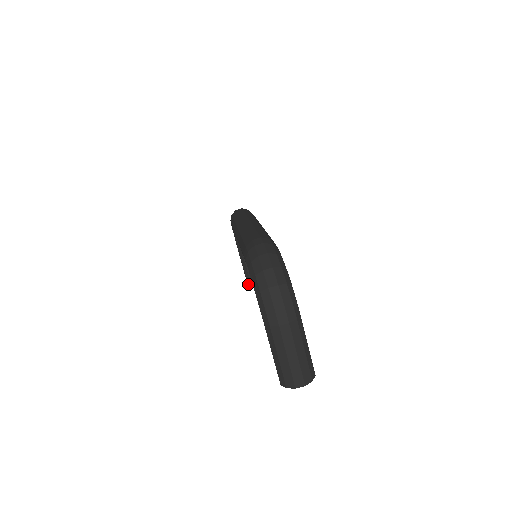
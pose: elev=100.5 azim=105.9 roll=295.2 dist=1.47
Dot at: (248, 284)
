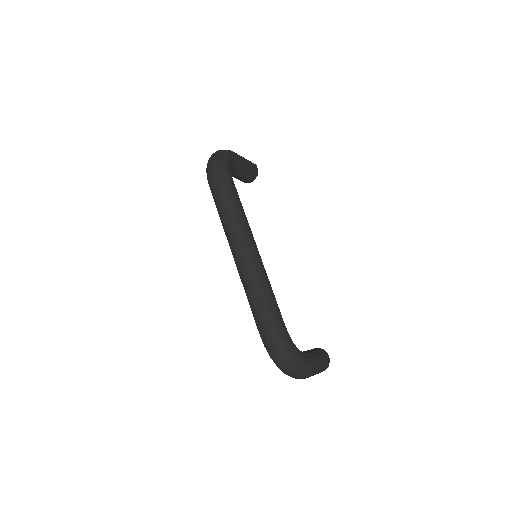
Dot at: occluded
